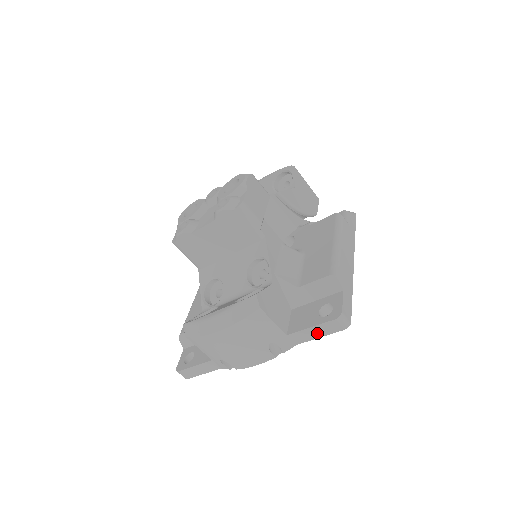
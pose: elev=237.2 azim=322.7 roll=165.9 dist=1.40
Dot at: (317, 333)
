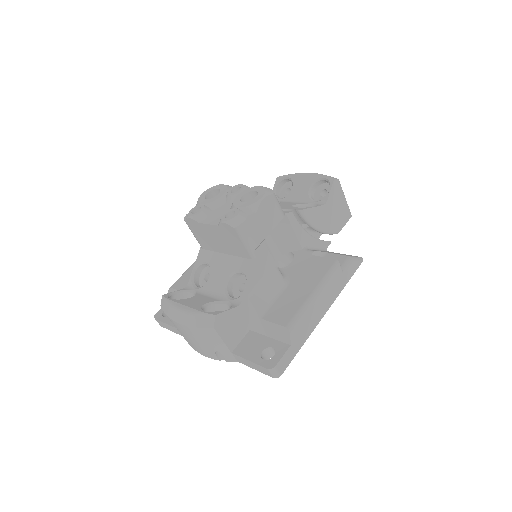
Dot at: (253, 366)
